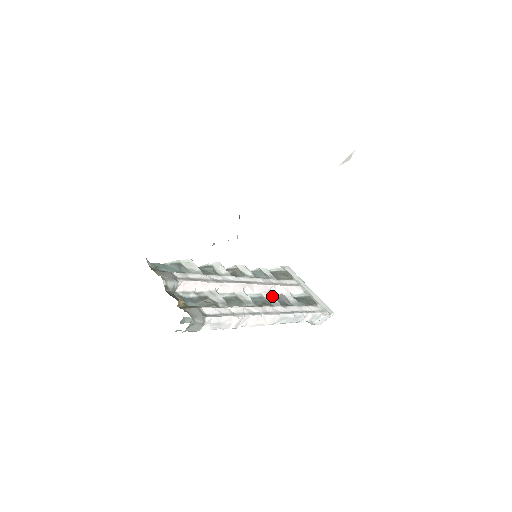
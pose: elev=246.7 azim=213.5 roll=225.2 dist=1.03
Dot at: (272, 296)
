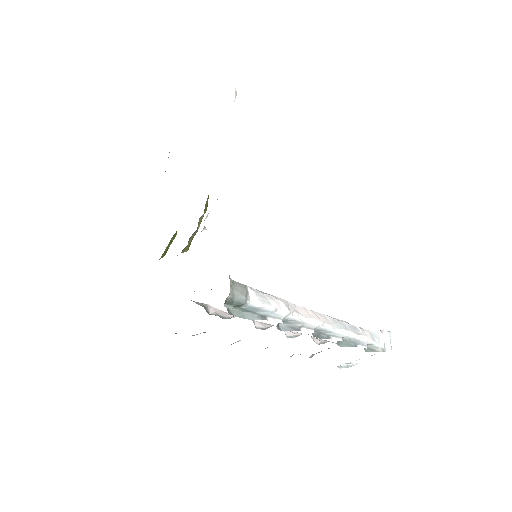
Dot at: occluded
